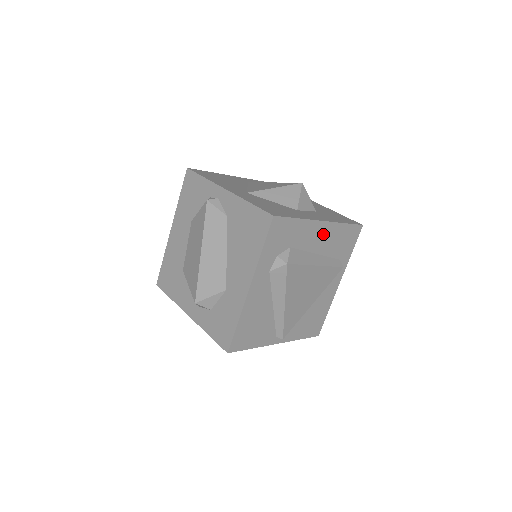
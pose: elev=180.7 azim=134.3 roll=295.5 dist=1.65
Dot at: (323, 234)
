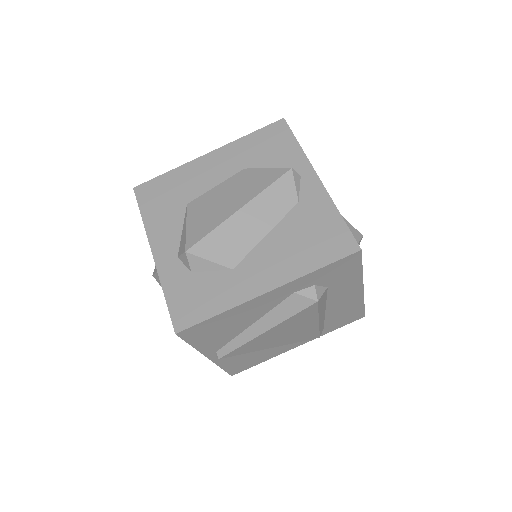
Dot at: (349, 298)
